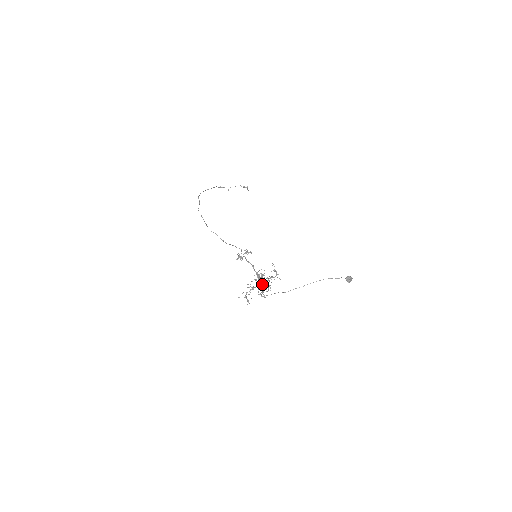
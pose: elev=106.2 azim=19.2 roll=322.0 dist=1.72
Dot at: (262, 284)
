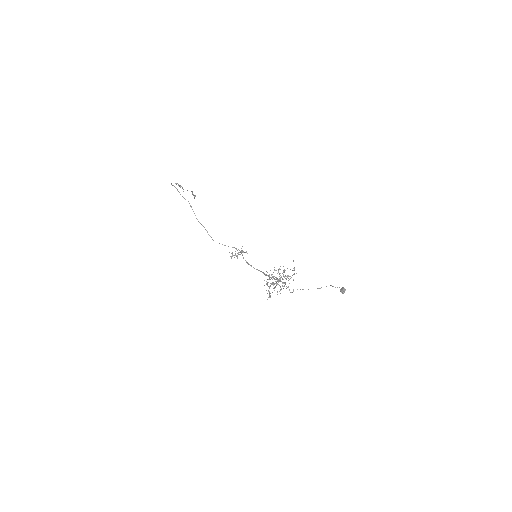
Dot at: occluded
